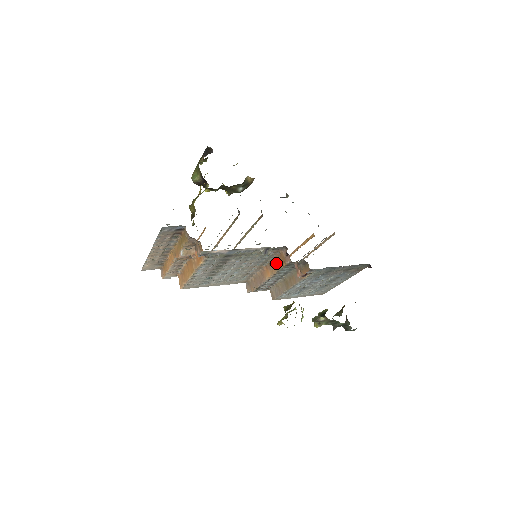
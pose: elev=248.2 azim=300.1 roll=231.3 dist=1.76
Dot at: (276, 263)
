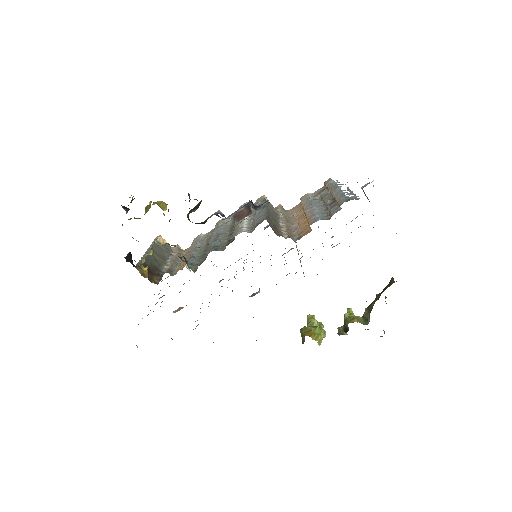
Dot at: occluded
